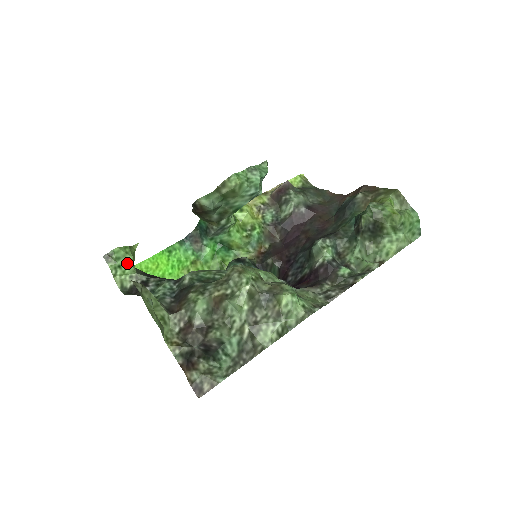
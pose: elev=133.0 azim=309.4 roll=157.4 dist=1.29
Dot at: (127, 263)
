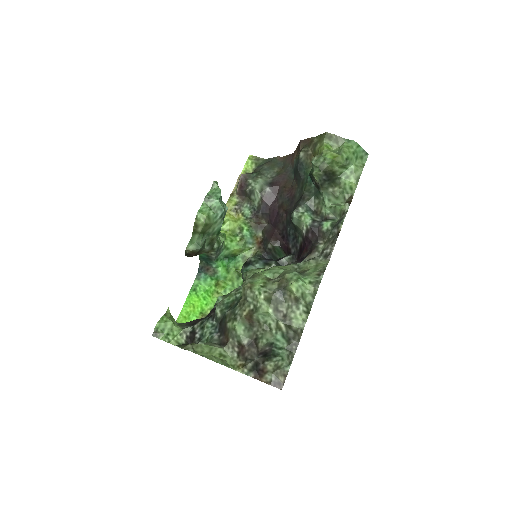
Dot at: (171, 328)
